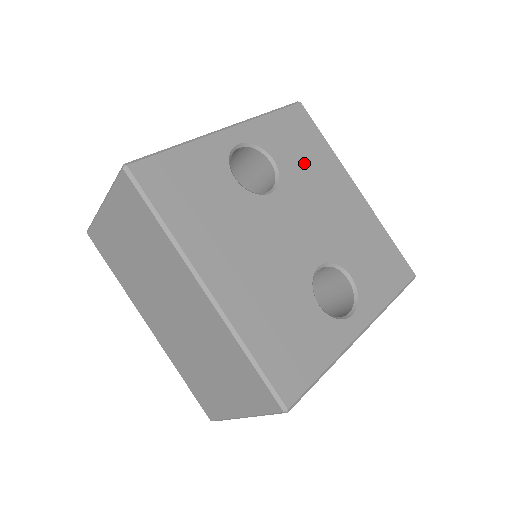
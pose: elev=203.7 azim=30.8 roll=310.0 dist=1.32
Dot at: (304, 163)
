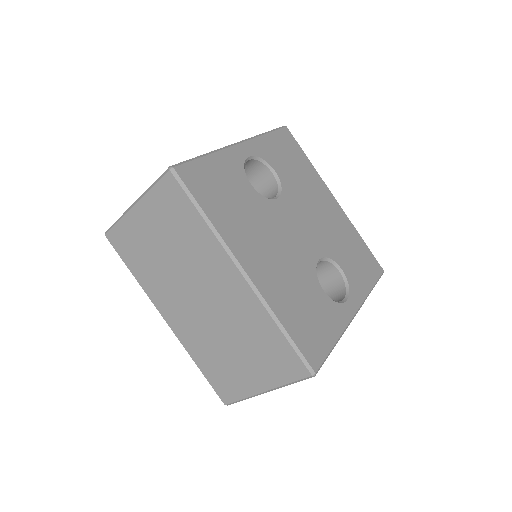
Dot at: (296, 176)
